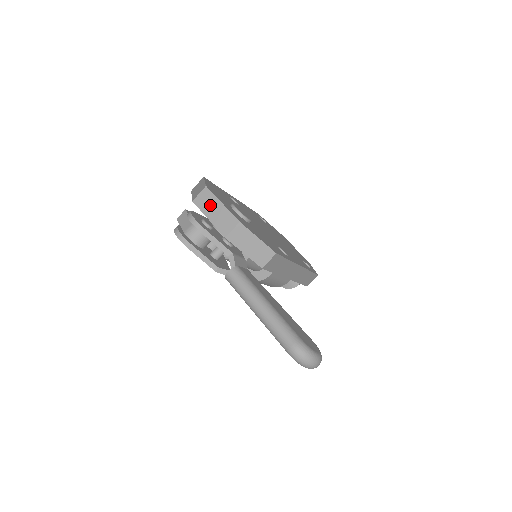
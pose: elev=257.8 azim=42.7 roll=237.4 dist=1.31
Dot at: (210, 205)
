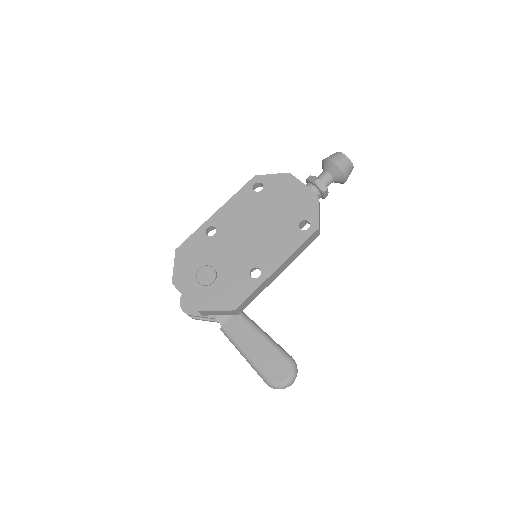
Dot at: occluded
